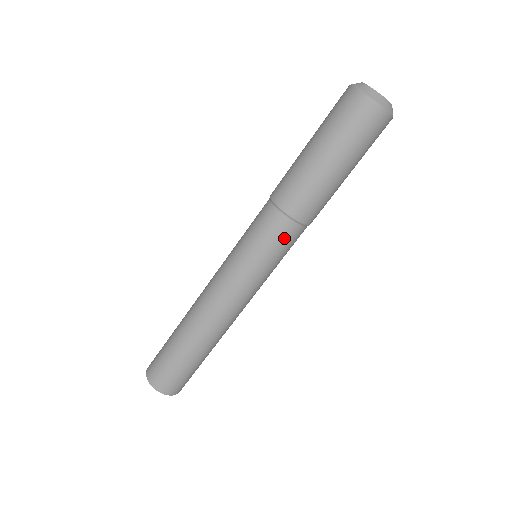
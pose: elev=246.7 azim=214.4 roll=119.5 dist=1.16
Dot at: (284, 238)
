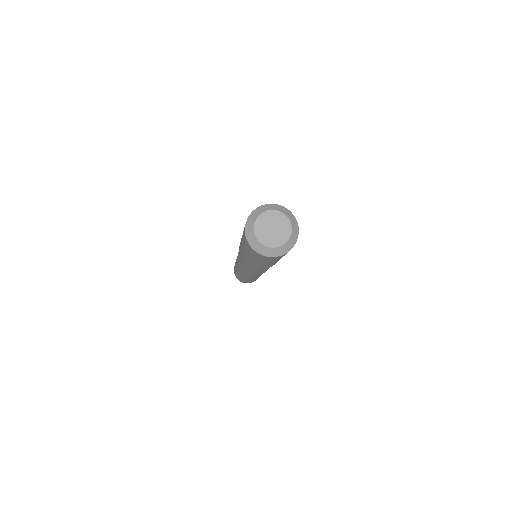
Dot at: (259, 271)
